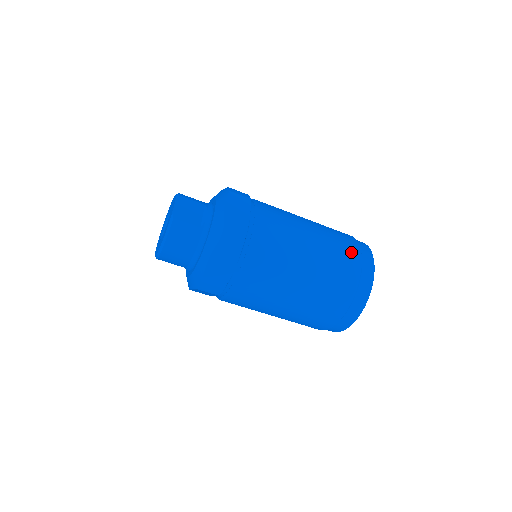
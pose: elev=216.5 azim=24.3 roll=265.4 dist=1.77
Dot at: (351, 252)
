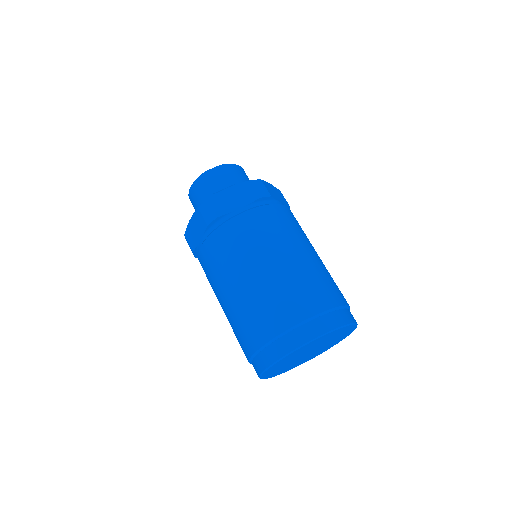
Dot at: (295, 308)
